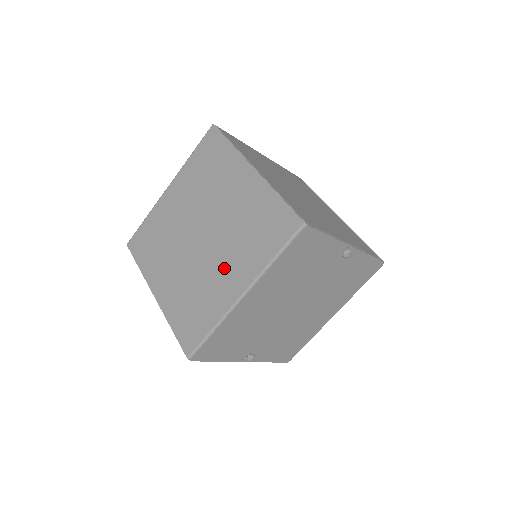
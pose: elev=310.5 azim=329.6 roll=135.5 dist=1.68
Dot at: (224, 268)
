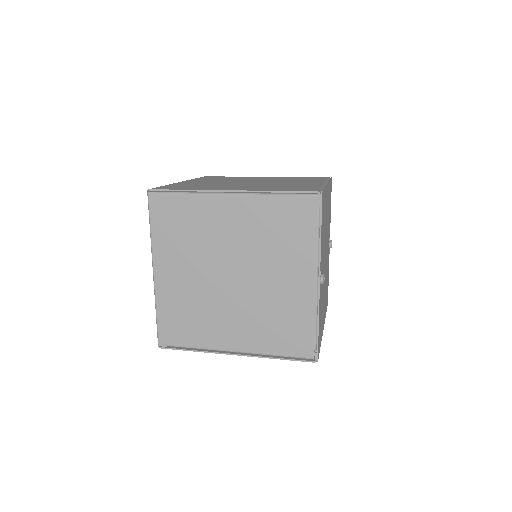
Dot at: (293, 182)
